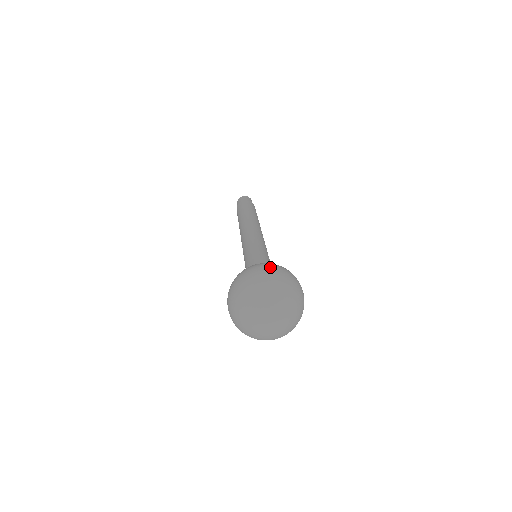
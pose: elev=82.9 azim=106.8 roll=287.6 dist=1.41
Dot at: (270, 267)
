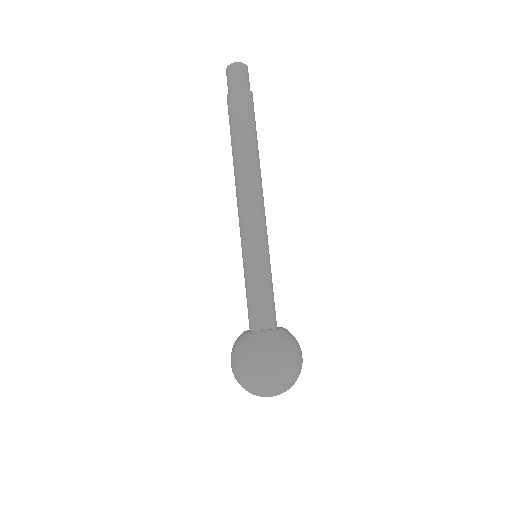
Dot at: (275, 365)
